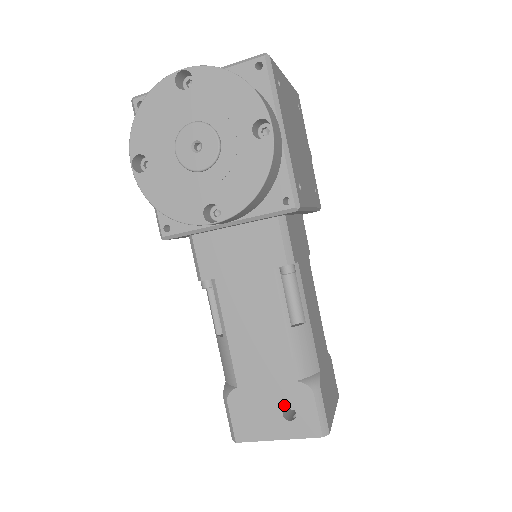
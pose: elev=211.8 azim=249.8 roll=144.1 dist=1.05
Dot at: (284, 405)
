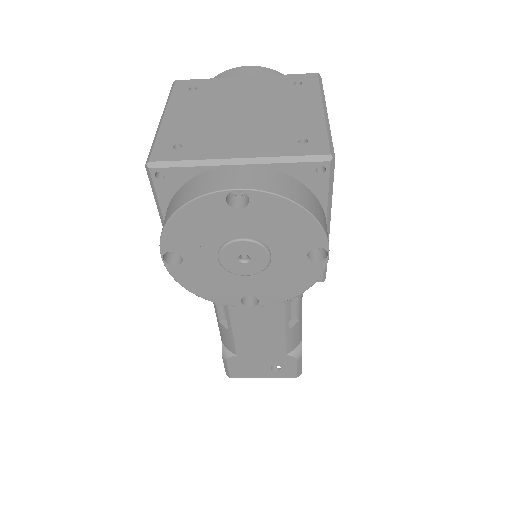
Dot at: (273, 364)
